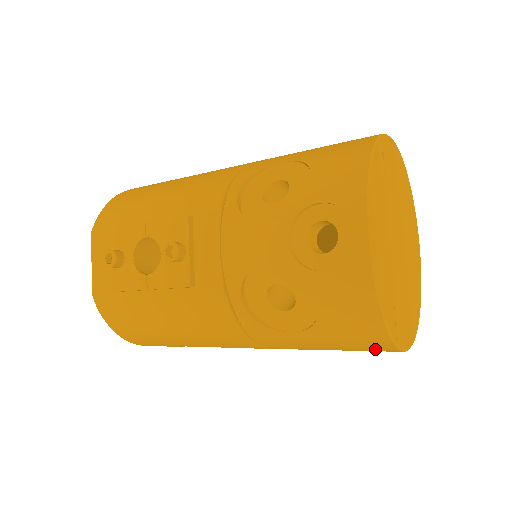
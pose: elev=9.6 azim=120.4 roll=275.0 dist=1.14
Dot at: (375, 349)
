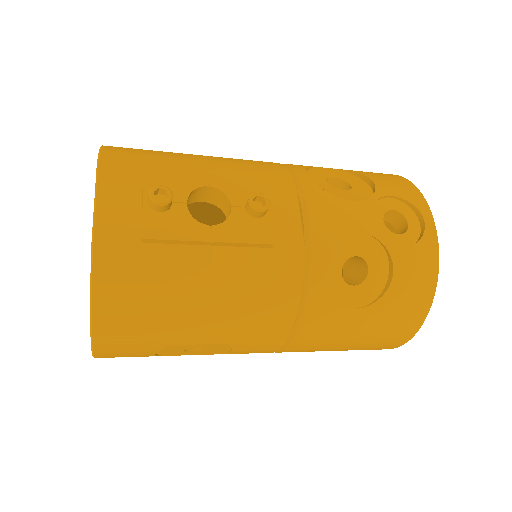
Dot at: (397, 336)
